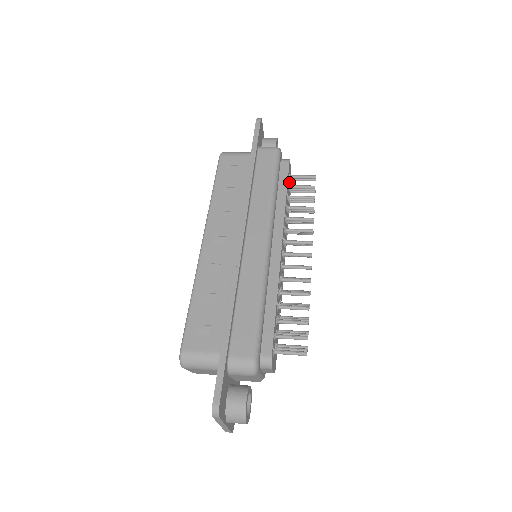
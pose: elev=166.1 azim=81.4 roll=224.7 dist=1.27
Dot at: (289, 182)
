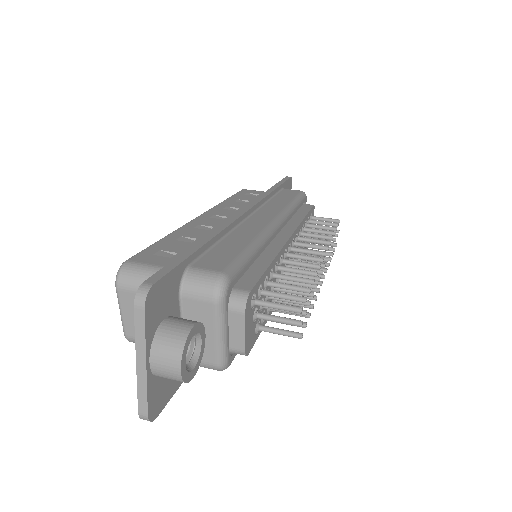
Dot at: occluded
